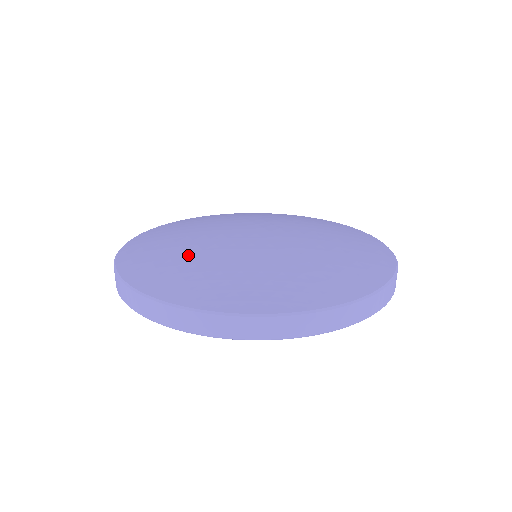
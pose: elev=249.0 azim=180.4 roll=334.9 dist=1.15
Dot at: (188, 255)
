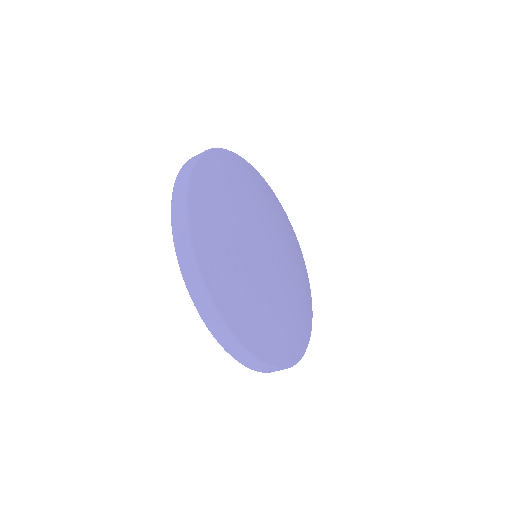
Dot at: (254, 288)
